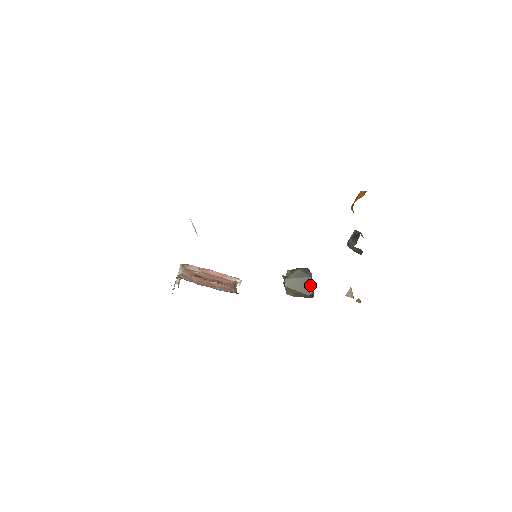
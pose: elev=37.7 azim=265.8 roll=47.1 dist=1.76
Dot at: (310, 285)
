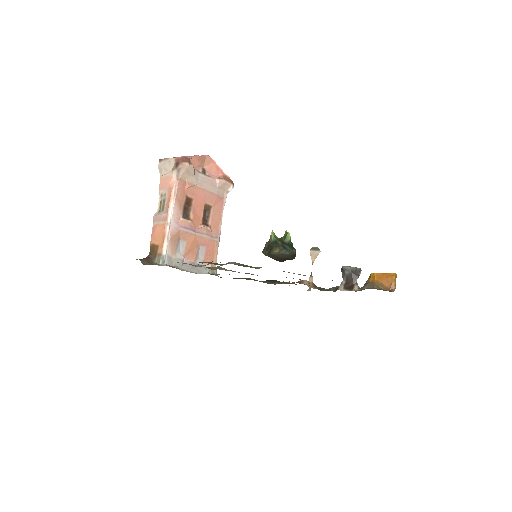
Dot at: occluded
